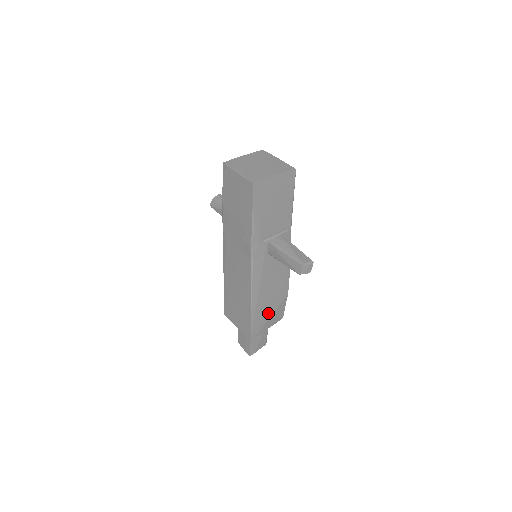
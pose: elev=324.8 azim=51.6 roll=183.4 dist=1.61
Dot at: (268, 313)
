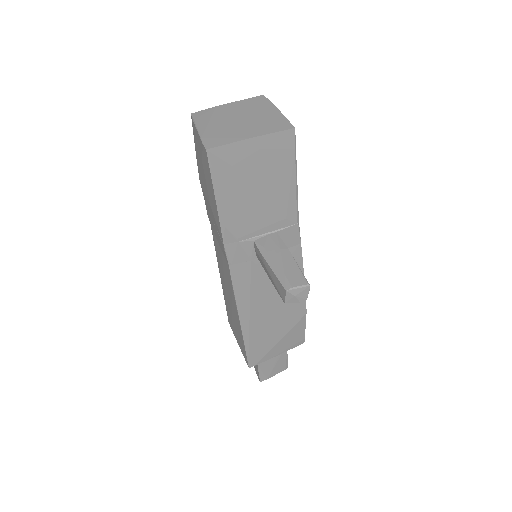
Dot at: (274, 336)
